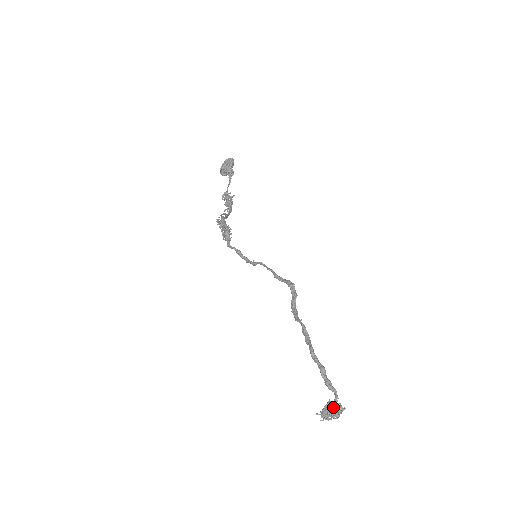
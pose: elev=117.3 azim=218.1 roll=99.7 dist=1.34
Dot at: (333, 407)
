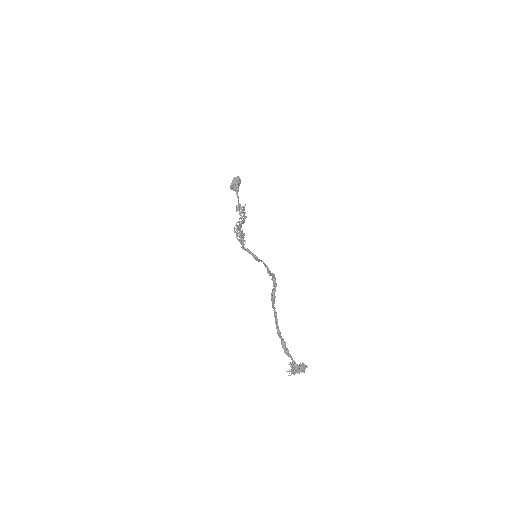
Dot at: (294, 366)
